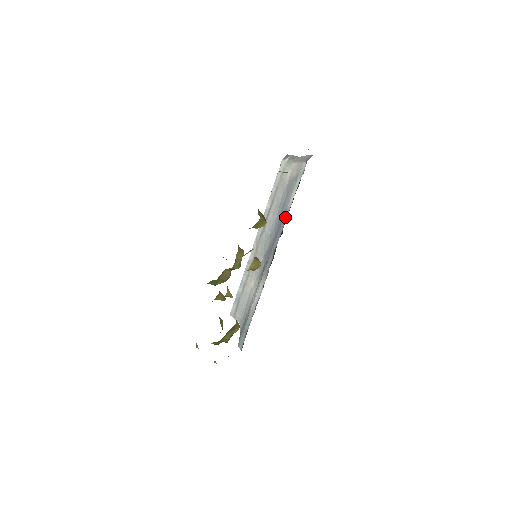
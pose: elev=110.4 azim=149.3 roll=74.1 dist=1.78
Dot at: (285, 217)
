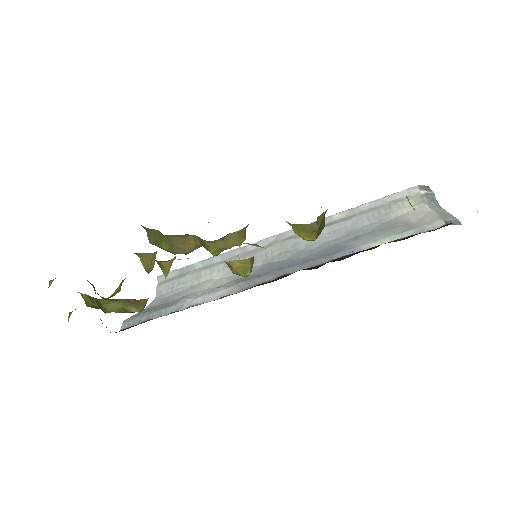
Dot at: (341, 254)
